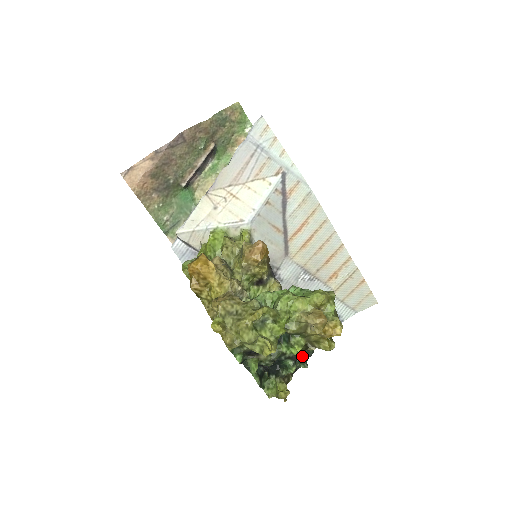
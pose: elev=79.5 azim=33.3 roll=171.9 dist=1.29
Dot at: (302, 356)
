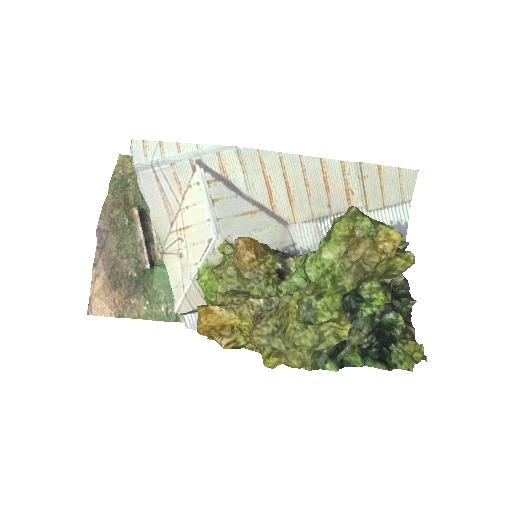
Dot at: (399, 297)
